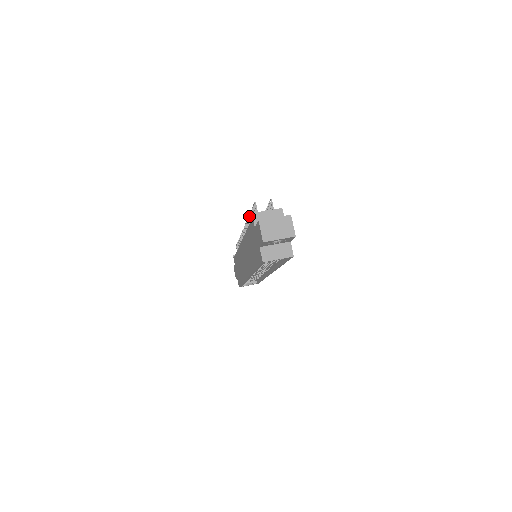
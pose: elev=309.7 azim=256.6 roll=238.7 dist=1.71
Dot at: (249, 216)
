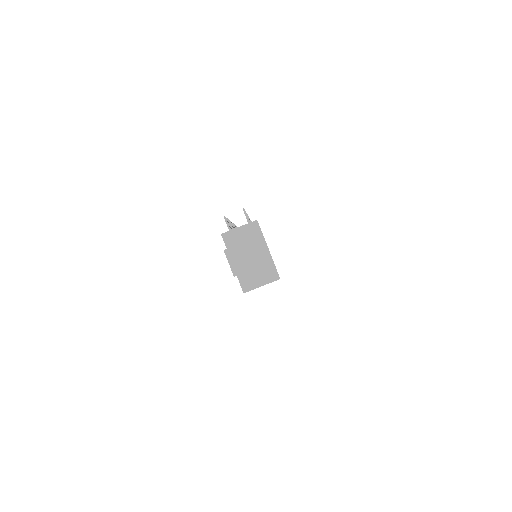
Dot at: occluded
